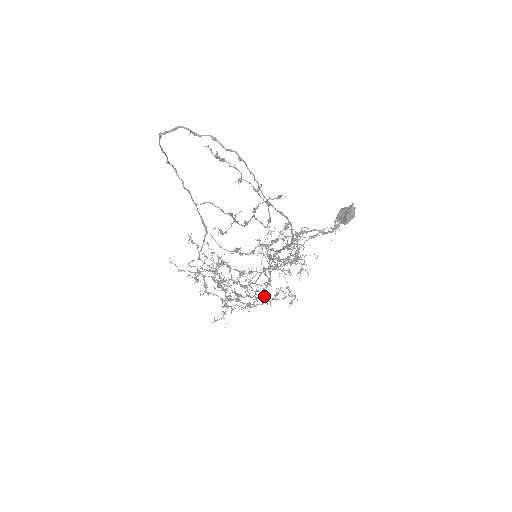
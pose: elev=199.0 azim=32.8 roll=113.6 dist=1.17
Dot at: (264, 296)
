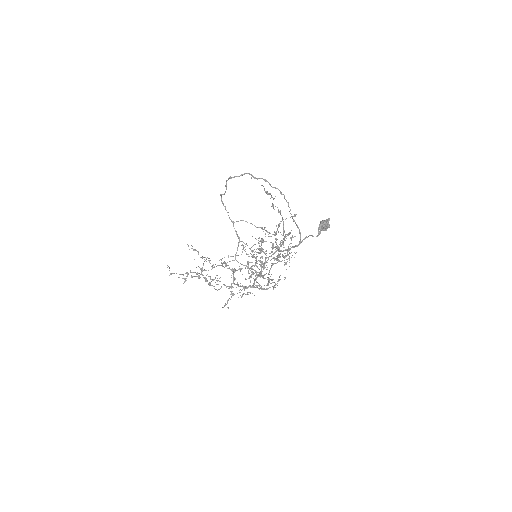
Dot at: (256, 285)
